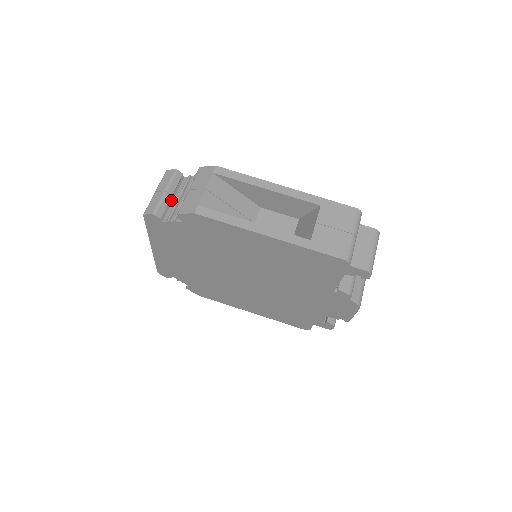
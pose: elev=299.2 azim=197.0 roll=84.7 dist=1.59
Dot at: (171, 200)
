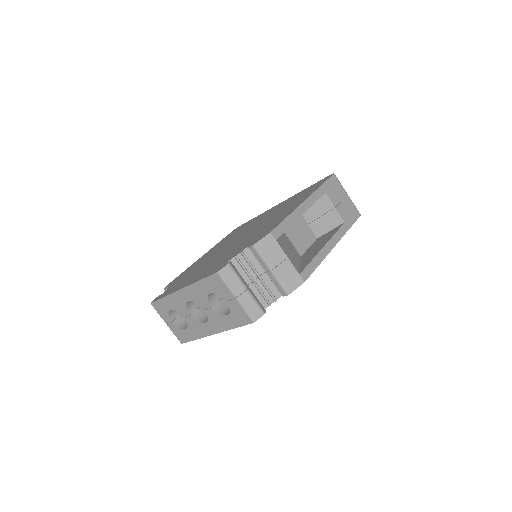
Dot at: occluded
